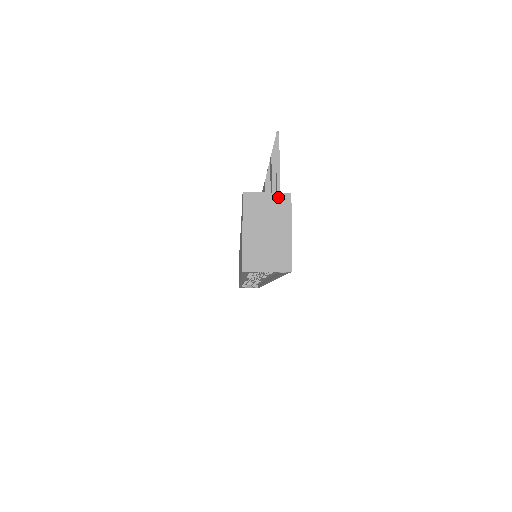
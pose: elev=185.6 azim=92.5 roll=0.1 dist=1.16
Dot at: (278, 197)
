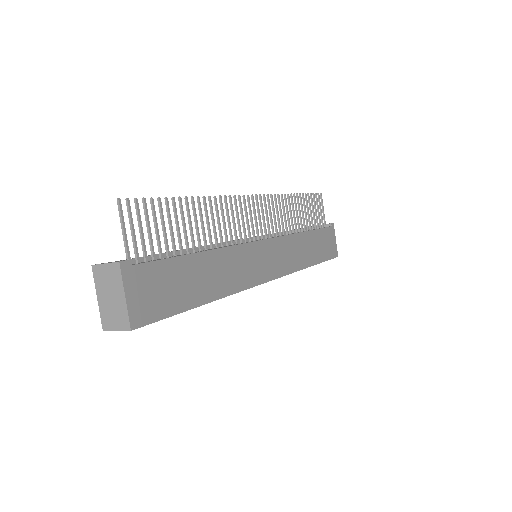
Dot at: (112, 266)
